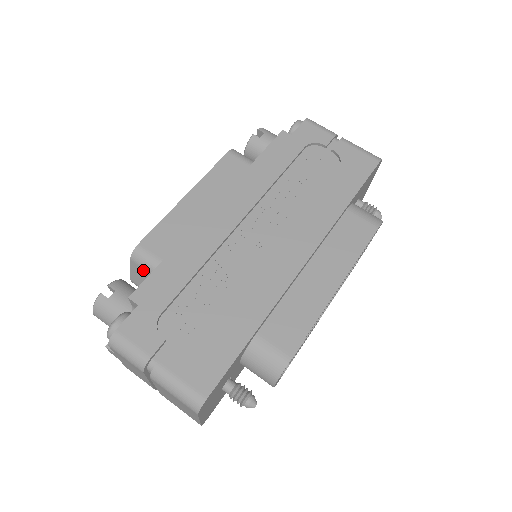
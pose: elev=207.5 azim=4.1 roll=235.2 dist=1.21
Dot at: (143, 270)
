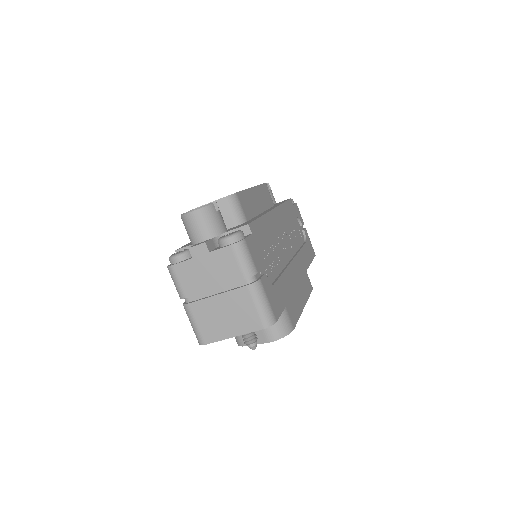
Dot at: (228, 211)
